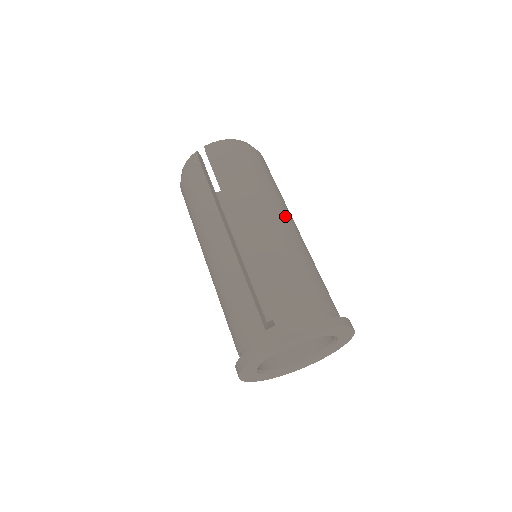
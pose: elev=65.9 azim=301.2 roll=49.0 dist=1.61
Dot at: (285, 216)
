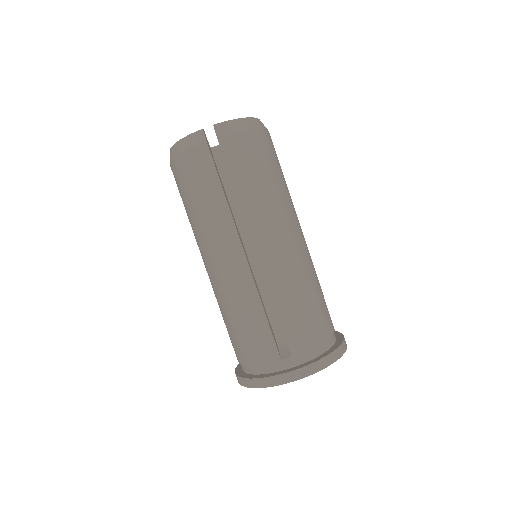
Dot at: (298, 227)
